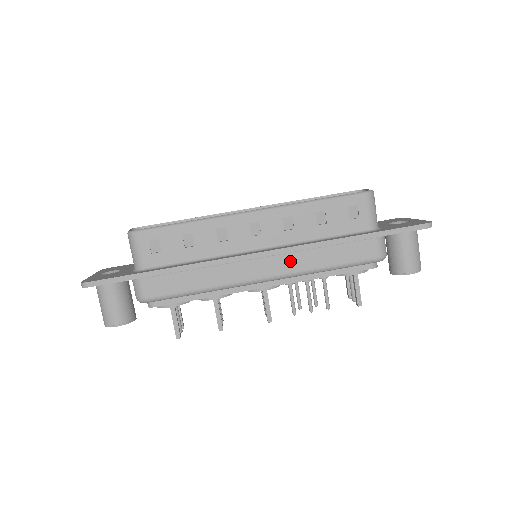
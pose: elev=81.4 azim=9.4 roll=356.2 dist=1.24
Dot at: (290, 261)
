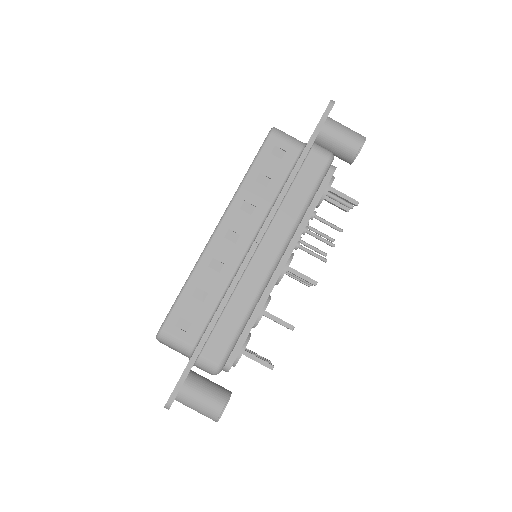
Dot at: (278, 228)
